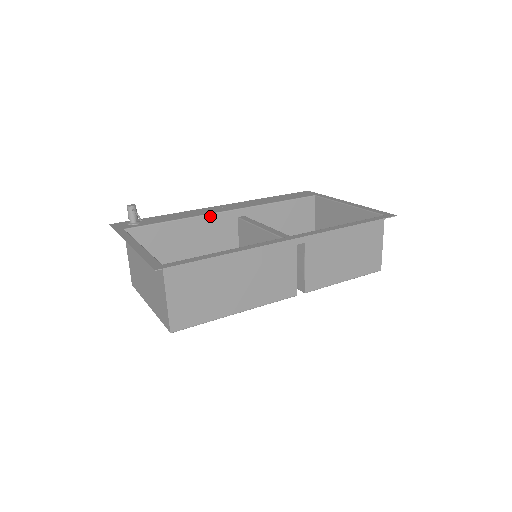
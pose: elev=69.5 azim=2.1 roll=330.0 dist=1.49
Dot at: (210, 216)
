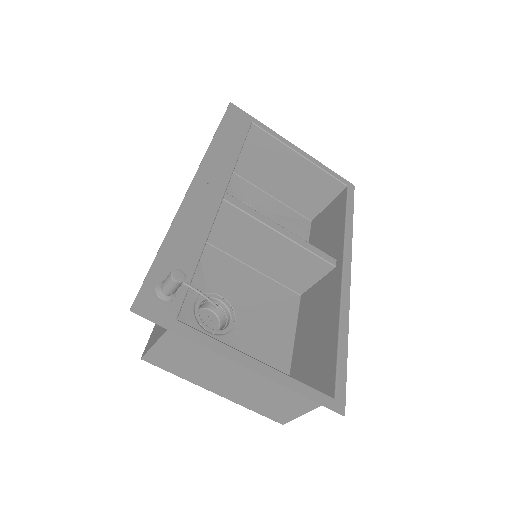
Dot at: (214, 219)
